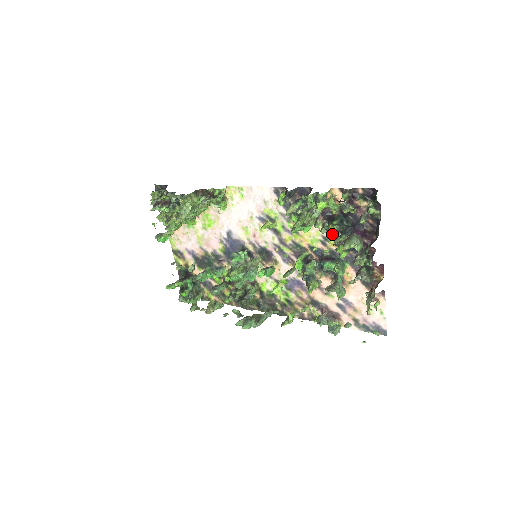
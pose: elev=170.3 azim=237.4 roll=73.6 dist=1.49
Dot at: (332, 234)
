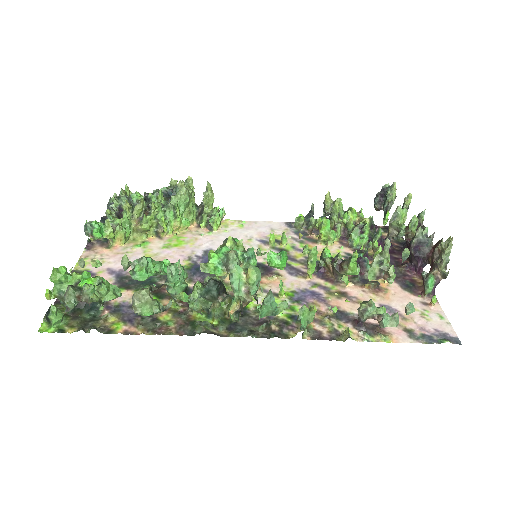
Dot at: (360, 244)
